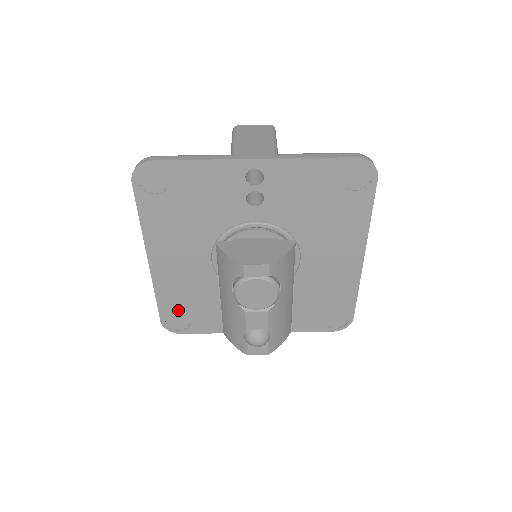
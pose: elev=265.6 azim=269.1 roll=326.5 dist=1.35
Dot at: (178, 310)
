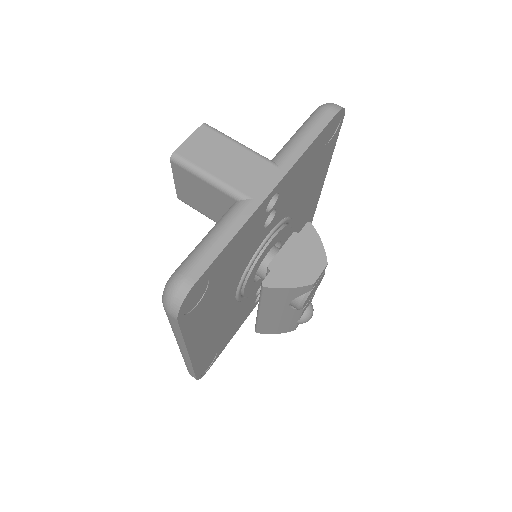
Dot at: (209, 357)
